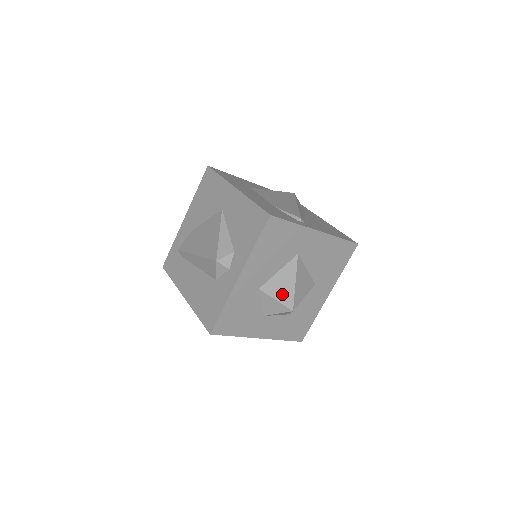
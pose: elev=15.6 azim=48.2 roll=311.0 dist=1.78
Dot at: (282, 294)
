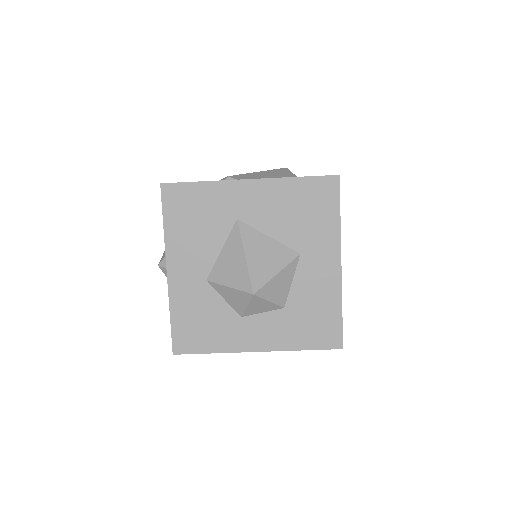
Dot at: (234, 277)
